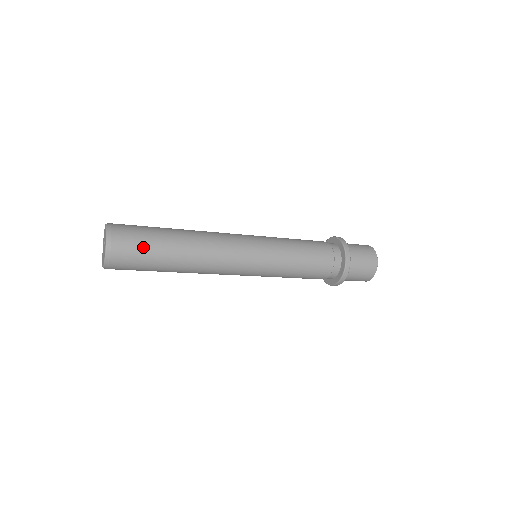
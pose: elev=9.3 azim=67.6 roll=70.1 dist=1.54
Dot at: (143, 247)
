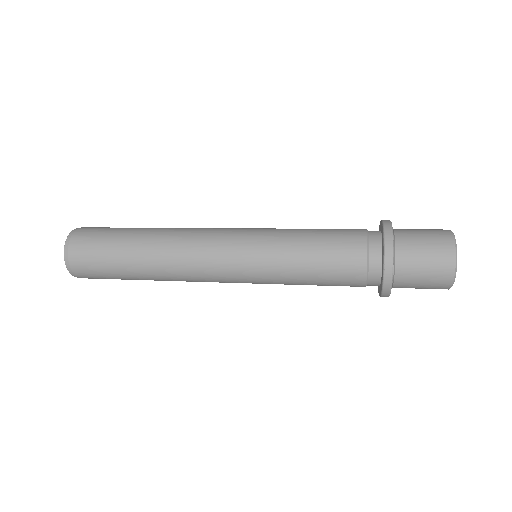
Dot at: (101, 263)
